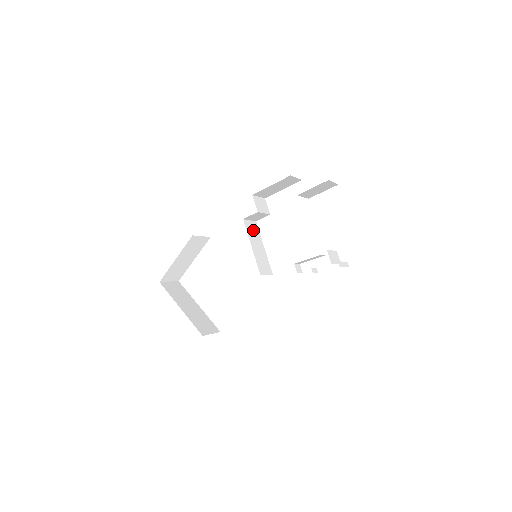
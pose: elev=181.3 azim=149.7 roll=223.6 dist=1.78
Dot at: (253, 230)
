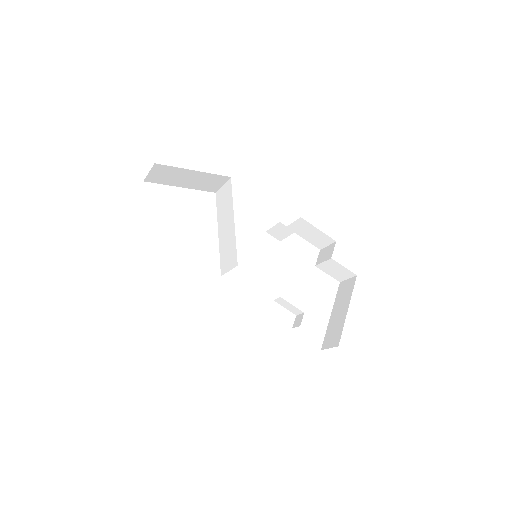
Dot at: occluded
